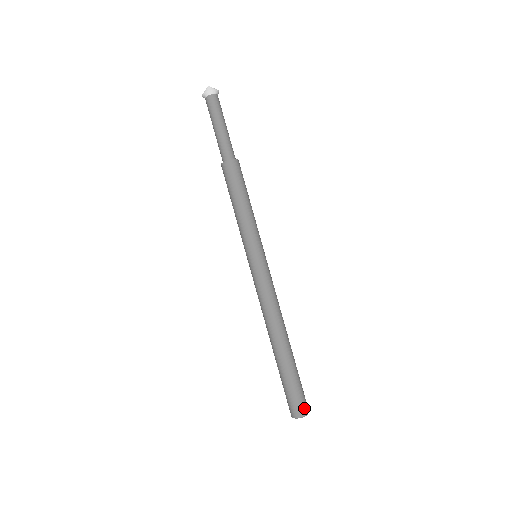
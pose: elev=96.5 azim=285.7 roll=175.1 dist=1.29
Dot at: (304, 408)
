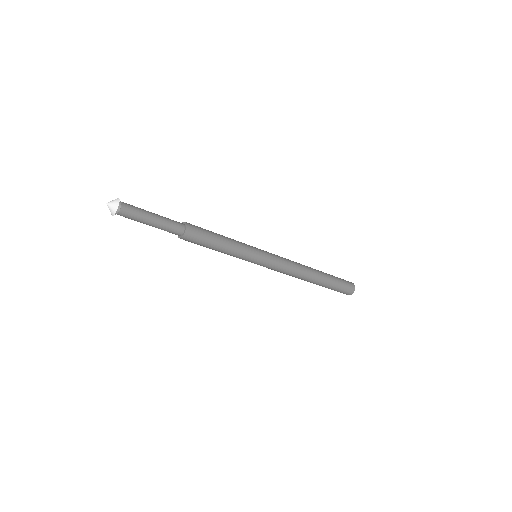
Dot at: (351, 285)
